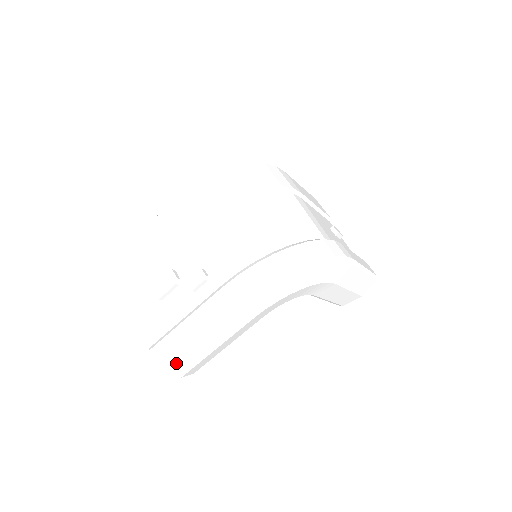
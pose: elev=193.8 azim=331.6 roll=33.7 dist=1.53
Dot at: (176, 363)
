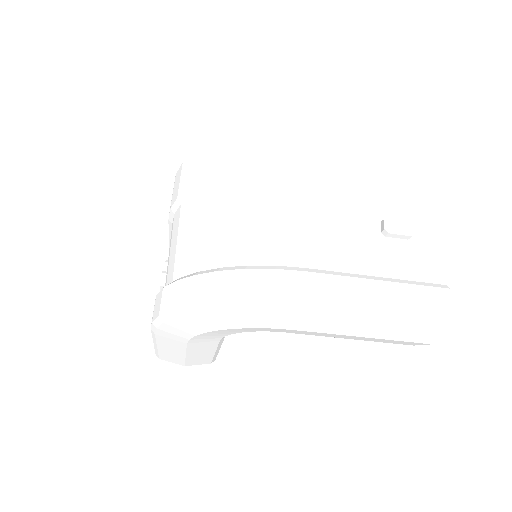
Dot at: (160, 355)
